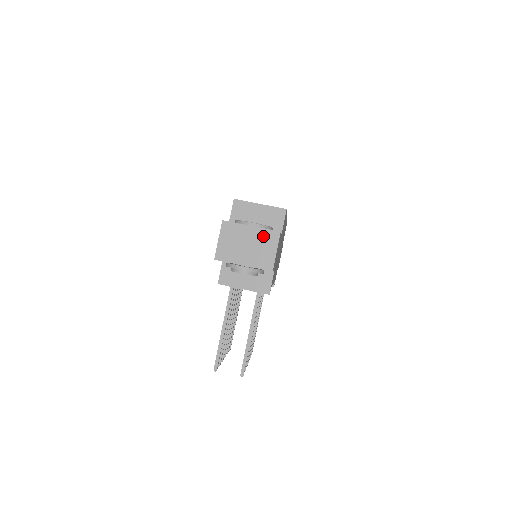
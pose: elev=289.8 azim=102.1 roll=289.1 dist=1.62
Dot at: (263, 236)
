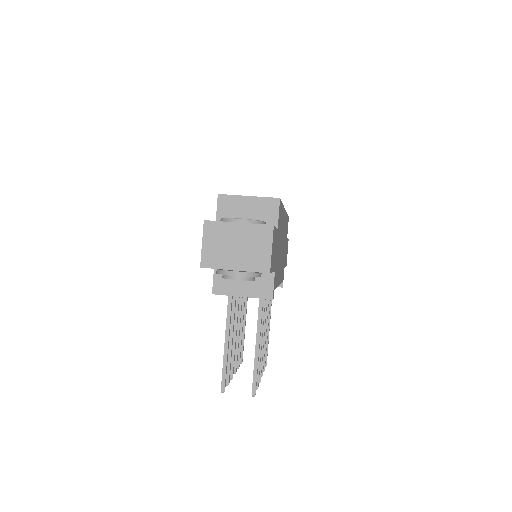
Dot at: (254, 233)
